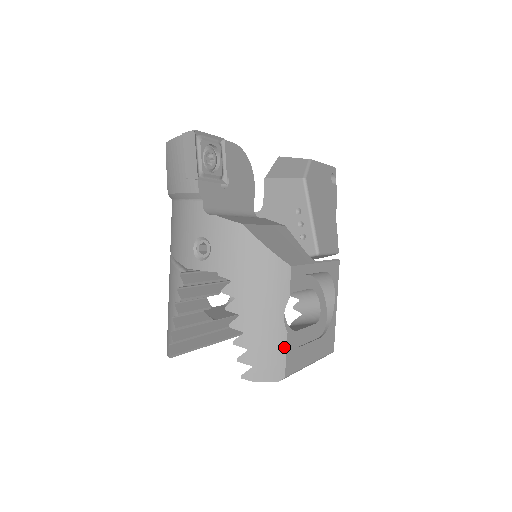
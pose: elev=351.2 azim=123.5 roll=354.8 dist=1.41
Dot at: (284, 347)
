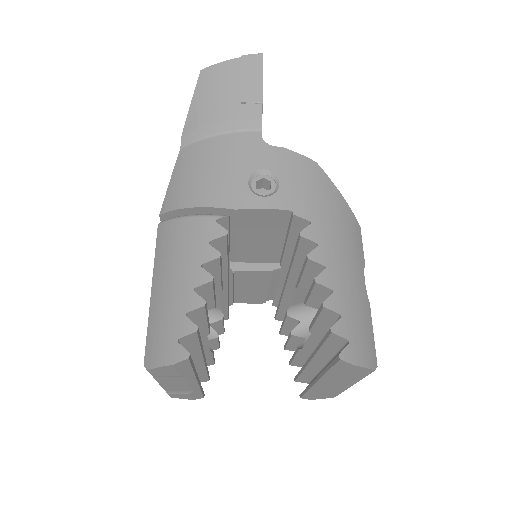
Dot at: (371, 322)
